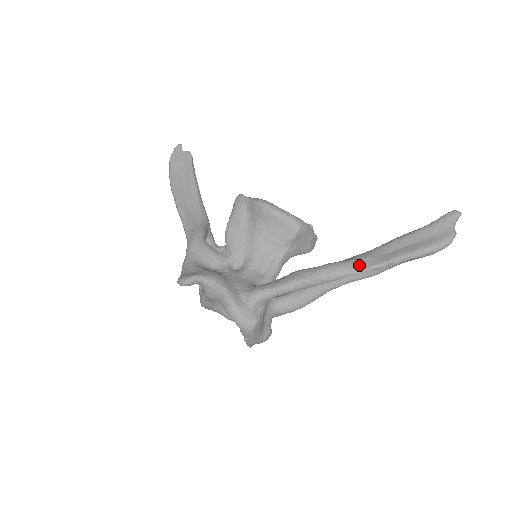
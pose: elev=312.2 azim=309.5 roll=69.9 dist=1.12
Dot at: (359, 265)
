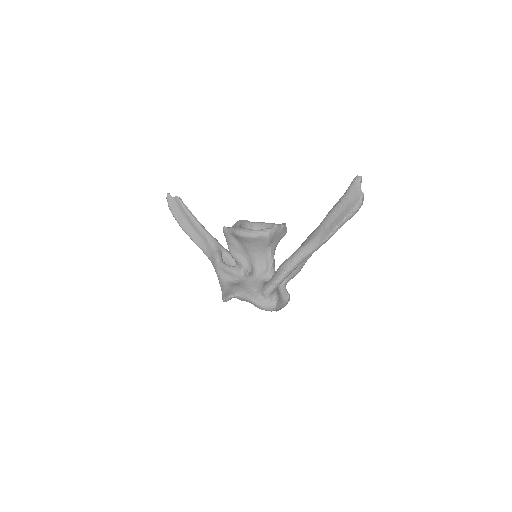
Dot at: (315, 244)
